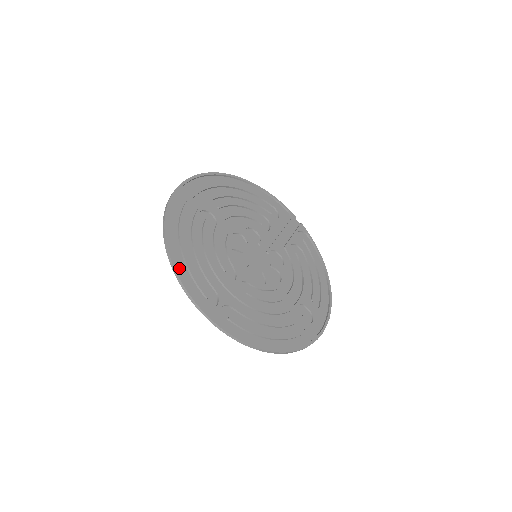
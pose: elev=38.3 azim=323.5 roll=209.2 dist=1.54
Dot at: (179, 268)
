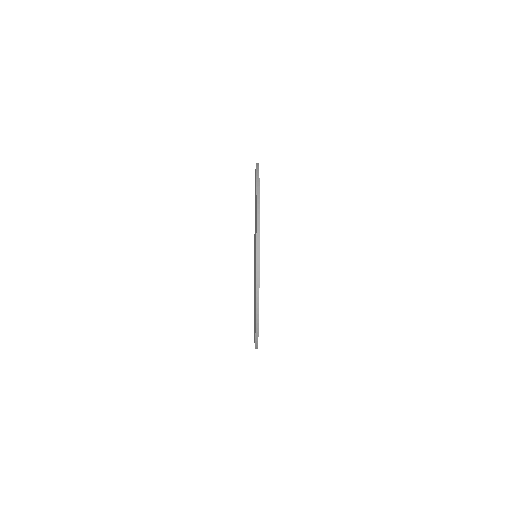
Dot at: occluded
